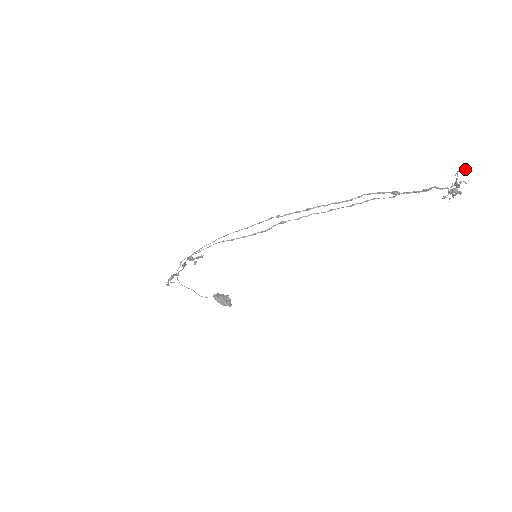
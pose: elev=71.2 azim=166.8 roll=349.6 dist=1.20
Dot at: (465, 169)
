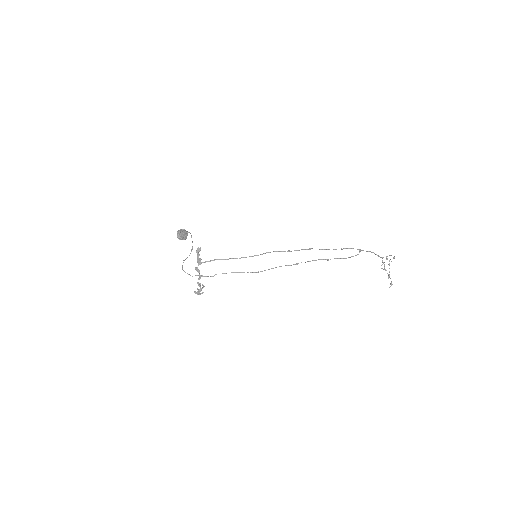
Dot at: occluded
